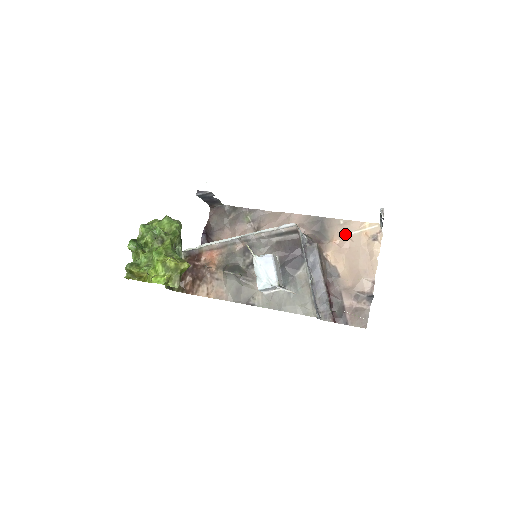
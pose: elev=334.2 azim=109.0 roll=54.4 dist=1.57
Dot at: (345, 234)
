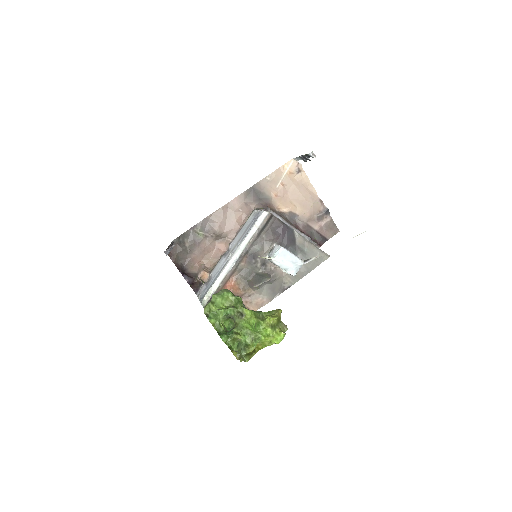
Dot at: (277, 185)
